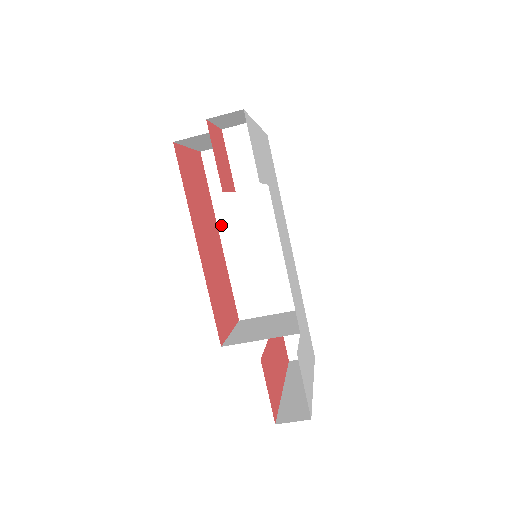
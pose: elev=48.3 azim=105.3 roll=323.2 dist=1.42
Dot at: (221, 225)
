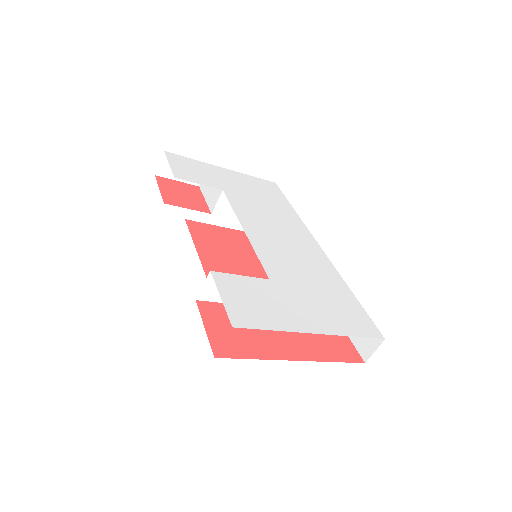
Dot at: occluded
